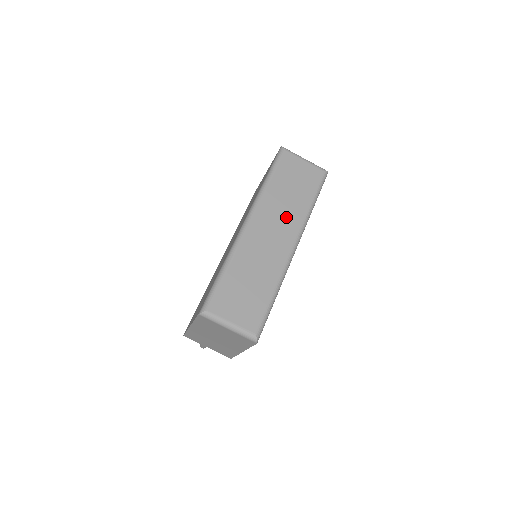
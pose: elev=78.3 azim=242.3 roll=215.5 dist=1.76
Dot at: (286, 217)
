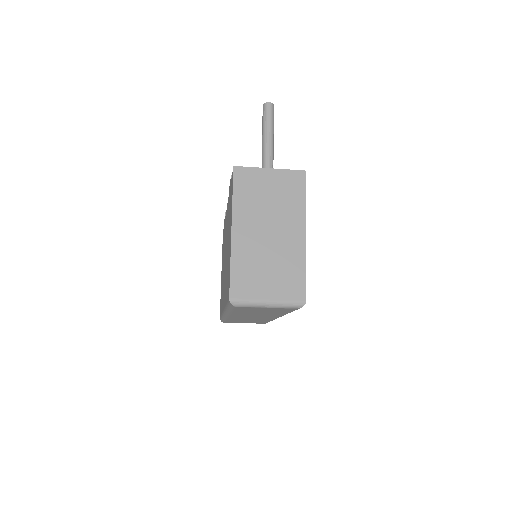
Dot at: occluded
